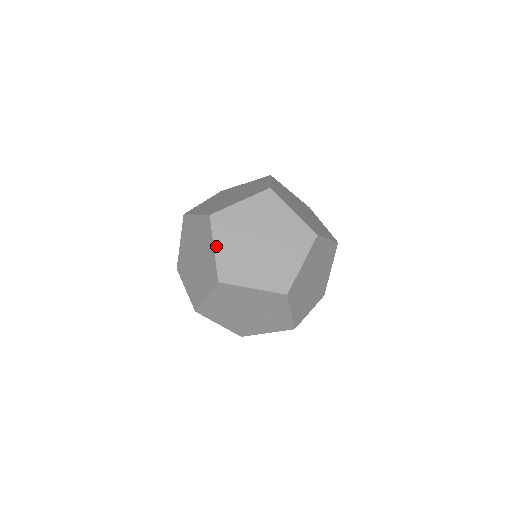
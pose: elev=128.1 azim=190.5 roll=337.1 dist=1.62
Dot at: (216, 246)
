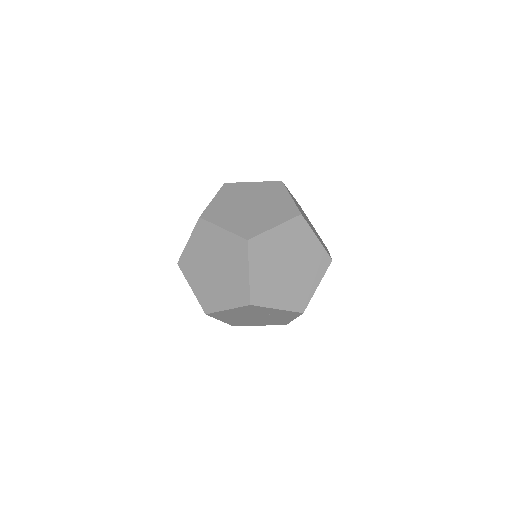
Dot at: (191, 286)
